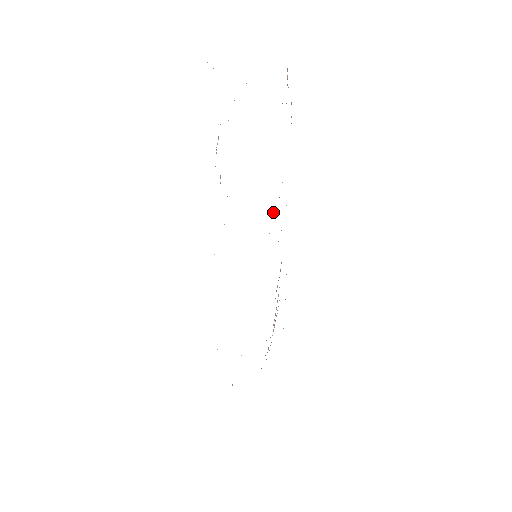
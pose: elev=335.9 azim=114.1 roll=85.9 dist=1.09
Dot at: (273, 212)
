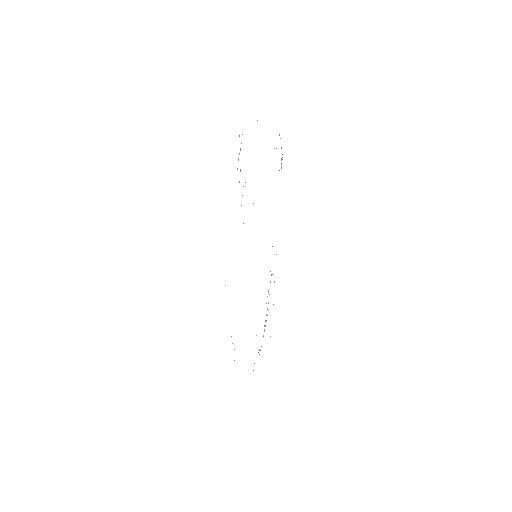
Dot at: occluded
